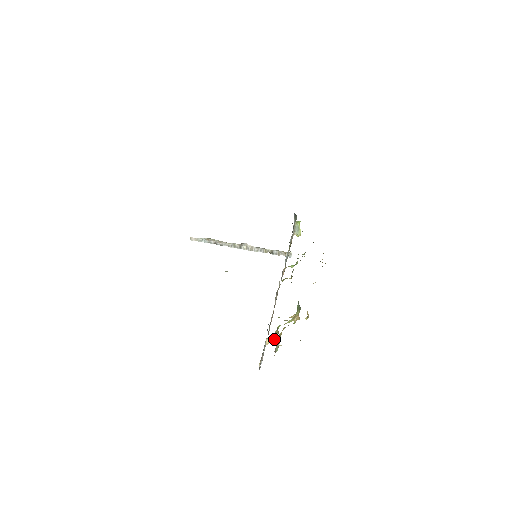
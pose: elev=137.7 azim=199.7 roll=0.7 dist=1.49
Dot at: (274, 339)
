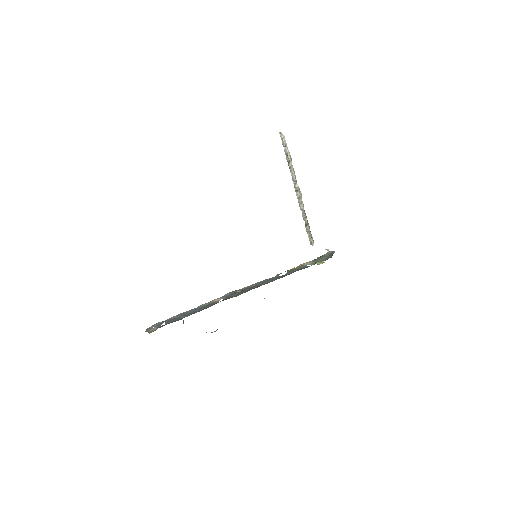
Dot at: occluded
